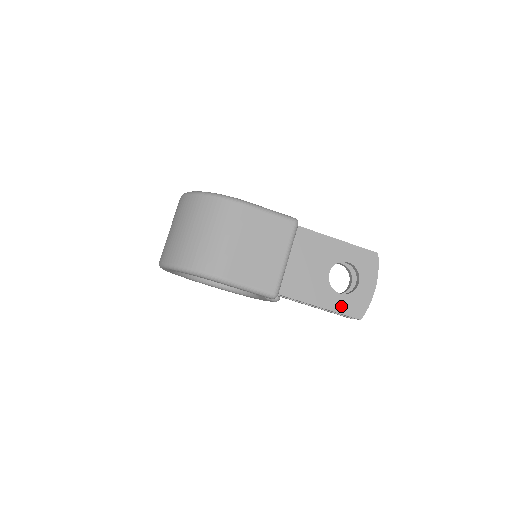
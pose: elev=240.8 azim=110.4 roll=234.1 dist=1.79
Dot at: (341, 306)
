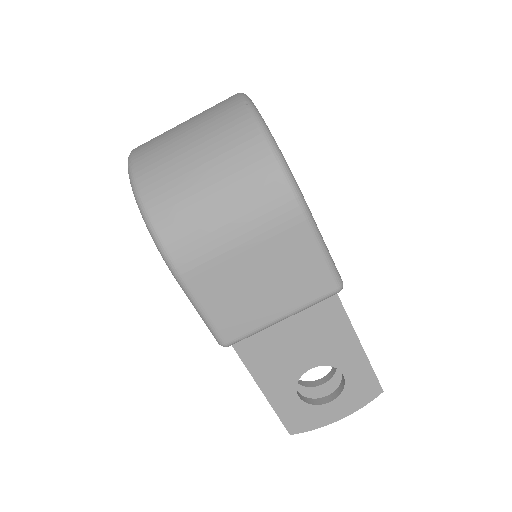
Dot at: (286, 408)
